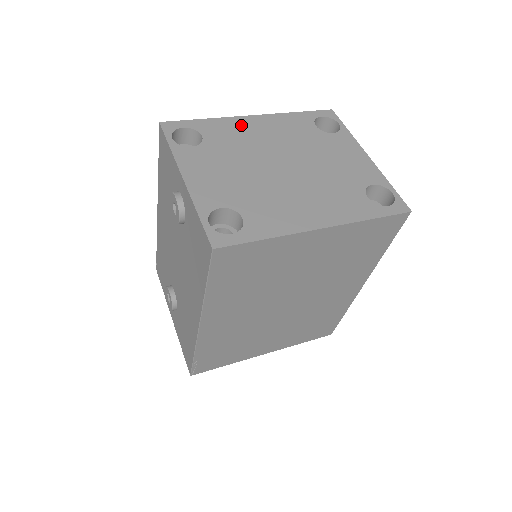
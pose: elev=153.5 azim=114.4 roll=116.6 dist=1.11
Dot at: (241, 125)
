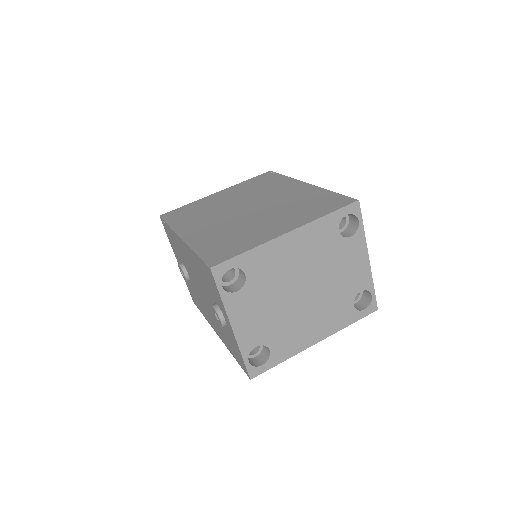
Dot at: (278, 250)
